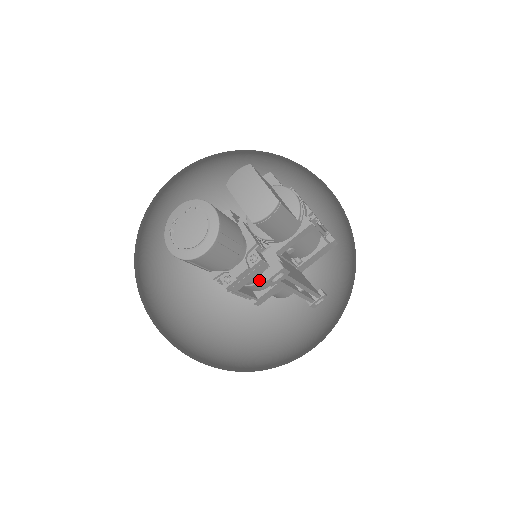
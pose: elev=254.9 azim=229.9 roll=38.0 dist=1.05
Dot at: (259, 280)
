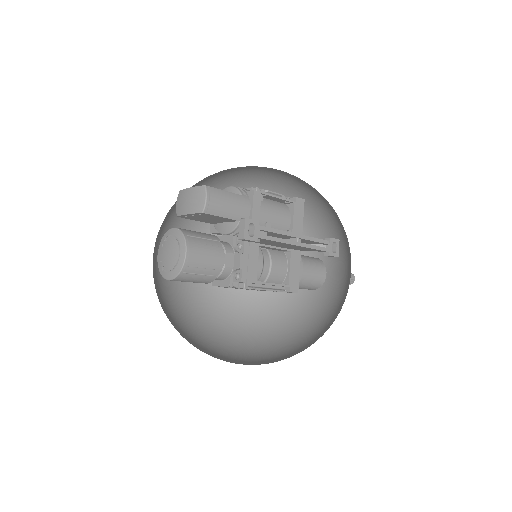
Dot at: (270, 266)
